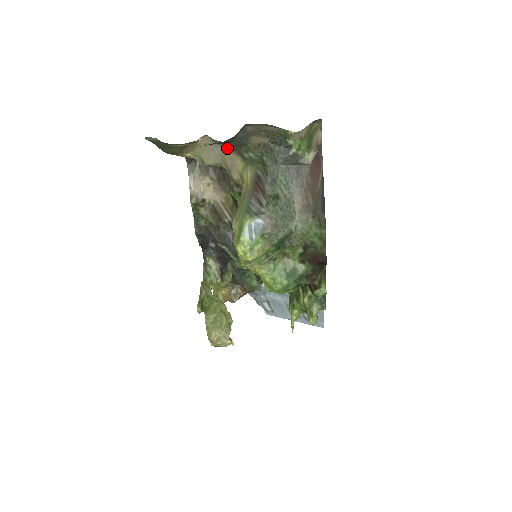
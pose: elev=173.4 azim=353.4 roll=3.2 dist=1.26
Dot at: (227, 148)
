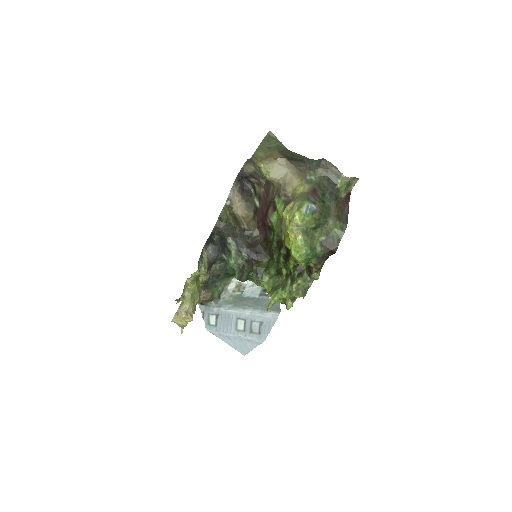
Dot at: (293, 172)
